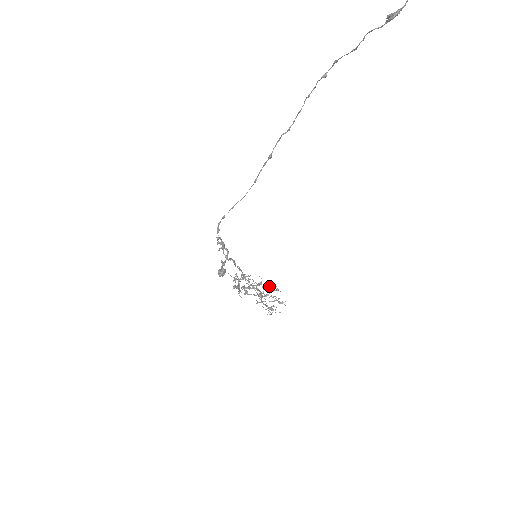
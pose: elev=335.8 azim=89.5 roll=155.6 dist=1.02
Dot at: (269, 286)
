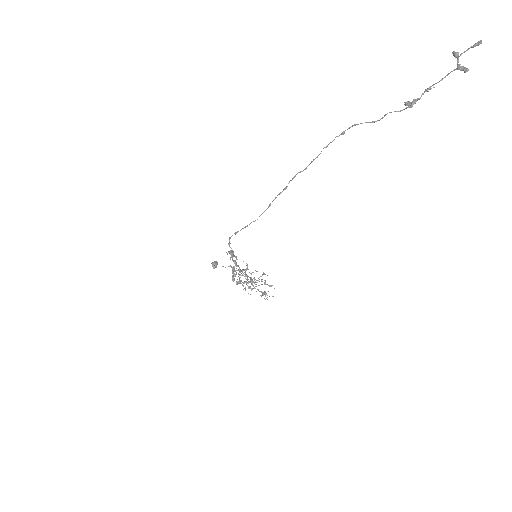
Dot at: (255, 270)
